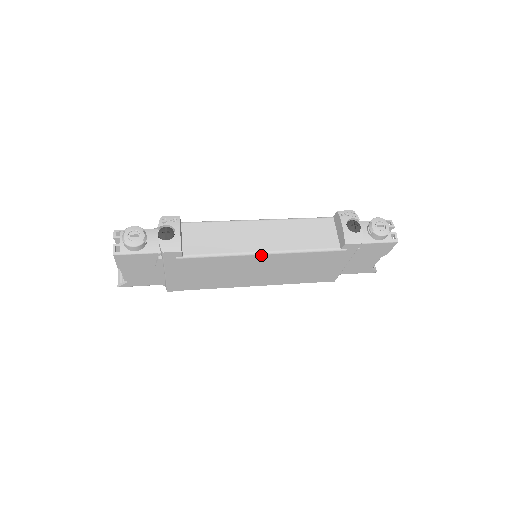
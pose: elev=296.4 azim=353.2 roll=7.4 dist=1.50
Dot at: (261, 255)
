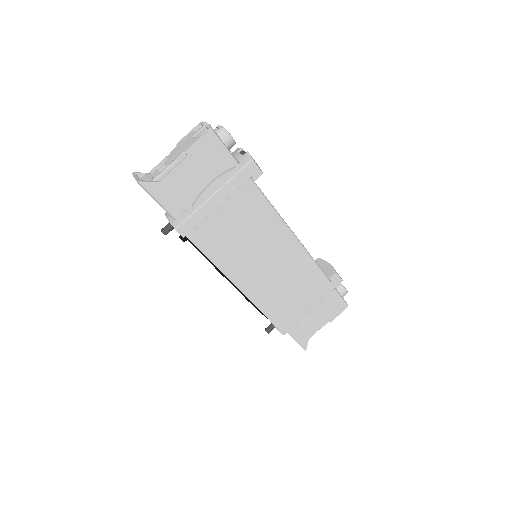
Dot at: (292, 236)
